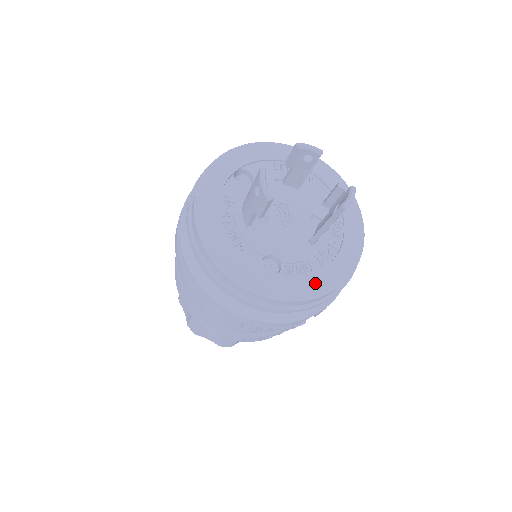
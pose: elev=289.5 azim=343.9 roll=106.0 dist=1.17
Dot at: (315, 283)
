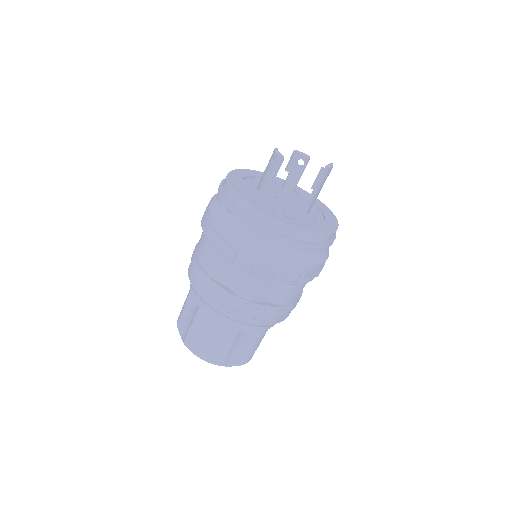
Dot at: (309, 227)
